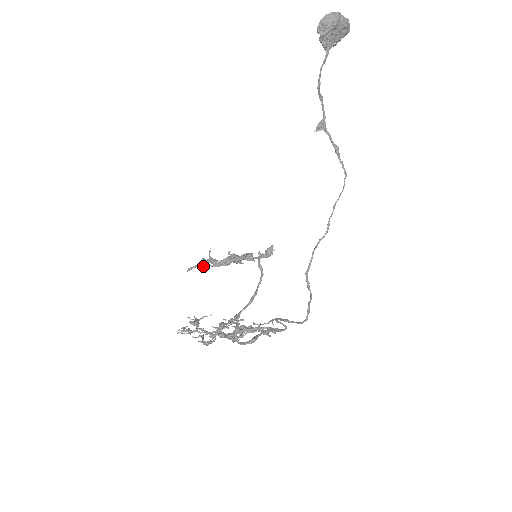
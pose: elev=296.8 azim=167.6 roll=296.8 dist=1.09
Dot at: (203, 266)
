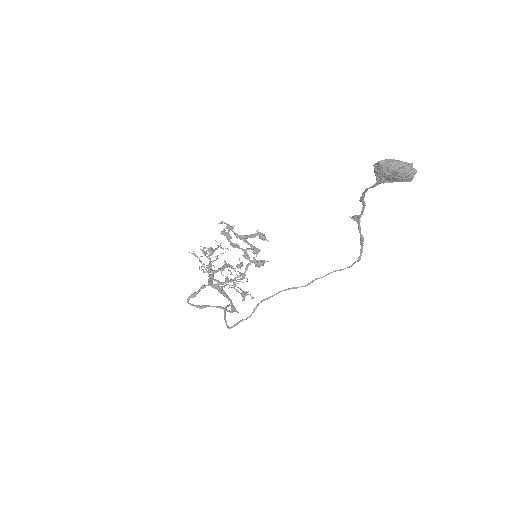
Dot at: (229, 229)
